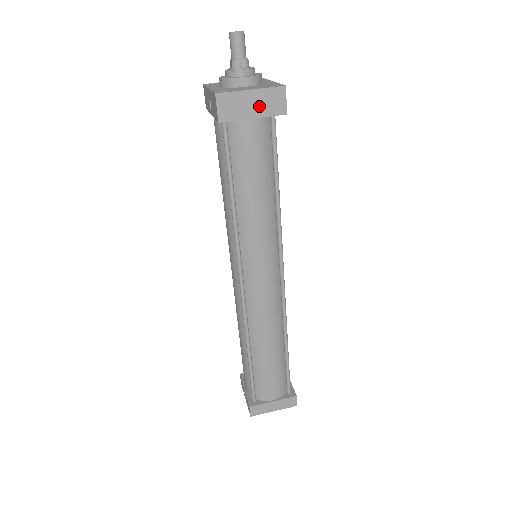
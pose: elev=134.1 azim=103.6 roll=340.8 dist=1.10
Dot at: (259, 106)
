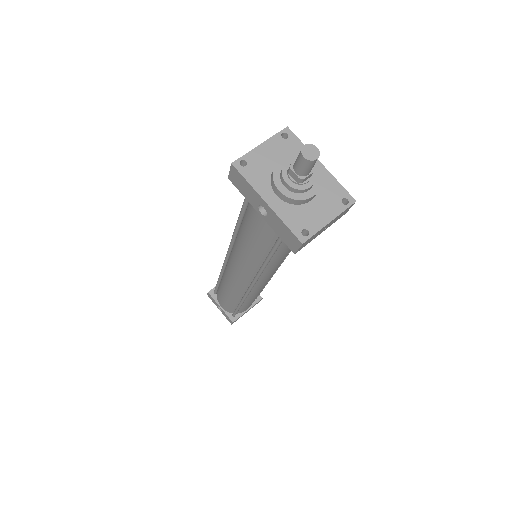
Dot at: (330, 225)
